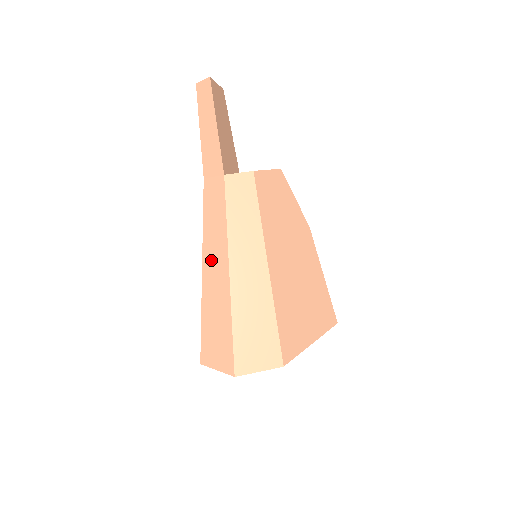
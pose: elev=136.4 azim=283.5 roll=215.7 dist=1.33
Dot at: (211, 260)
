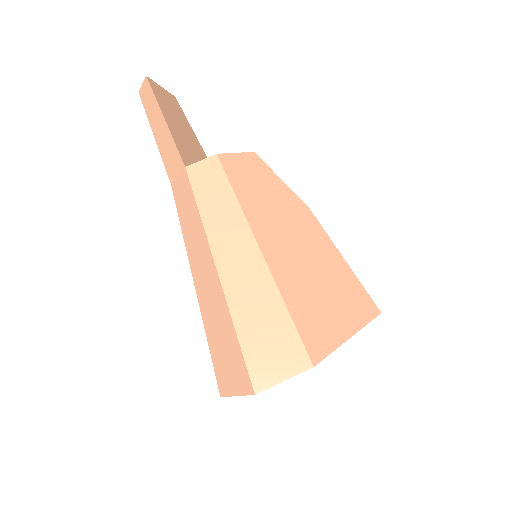
Dot at: (198, 267)
